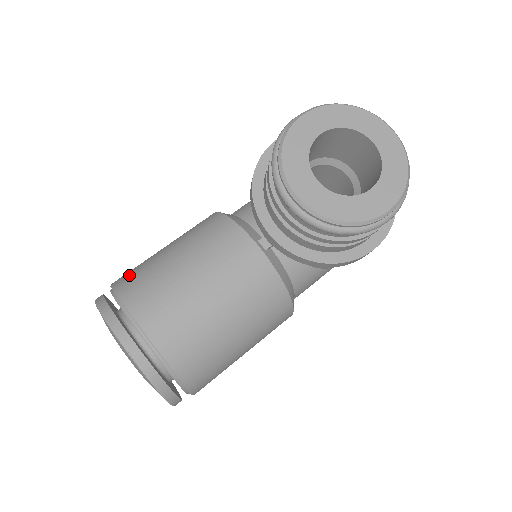
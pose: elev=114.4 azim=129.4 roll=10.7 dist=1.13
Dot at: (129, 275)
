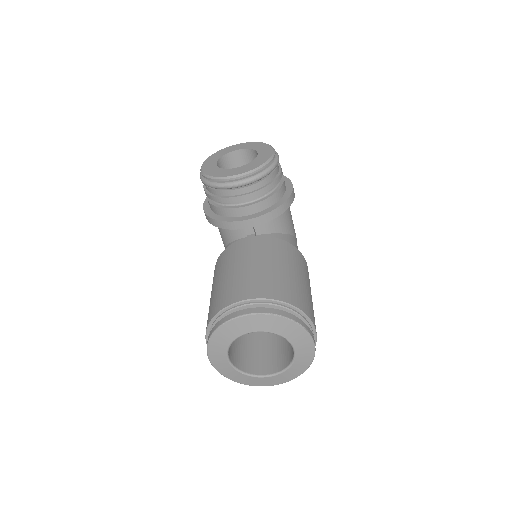
Dot at: (209, 315)
